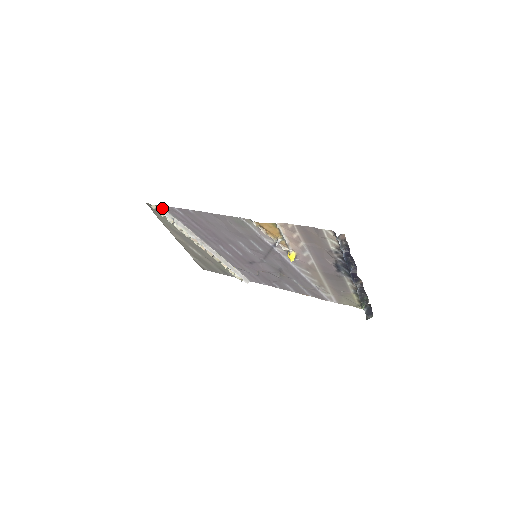
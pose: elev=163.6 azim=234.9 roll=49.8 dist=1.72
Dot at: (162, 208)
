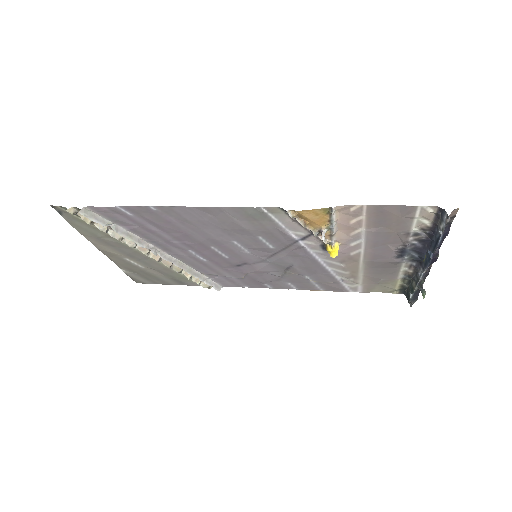
Dot at: (88, 210)
